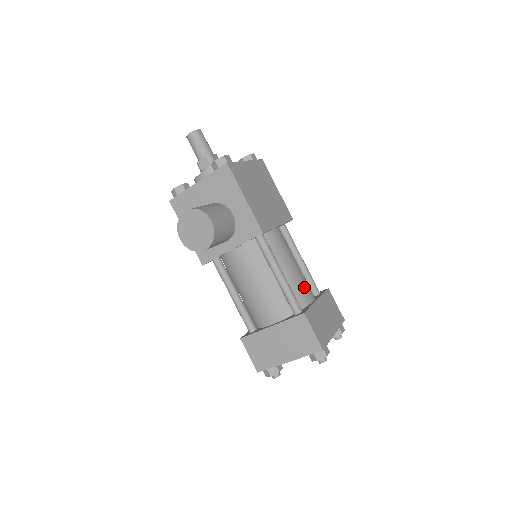
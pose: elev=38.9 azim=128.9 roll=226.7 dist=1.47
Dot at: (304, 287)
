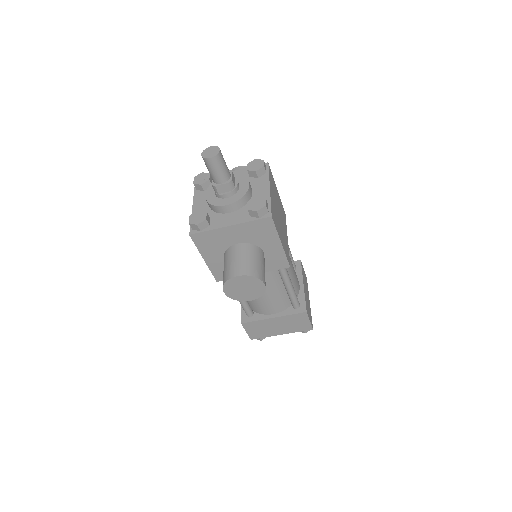
Dot at: (296, 279)
